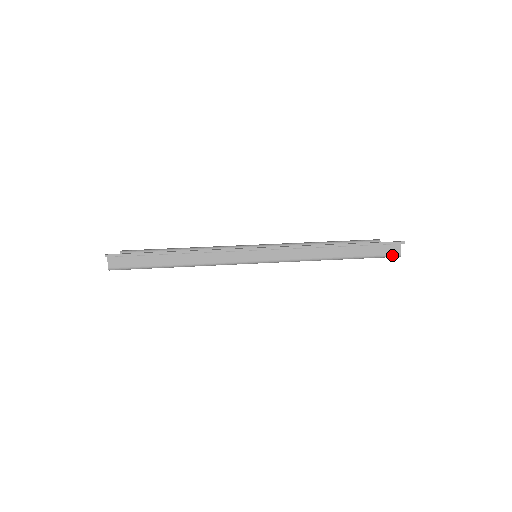
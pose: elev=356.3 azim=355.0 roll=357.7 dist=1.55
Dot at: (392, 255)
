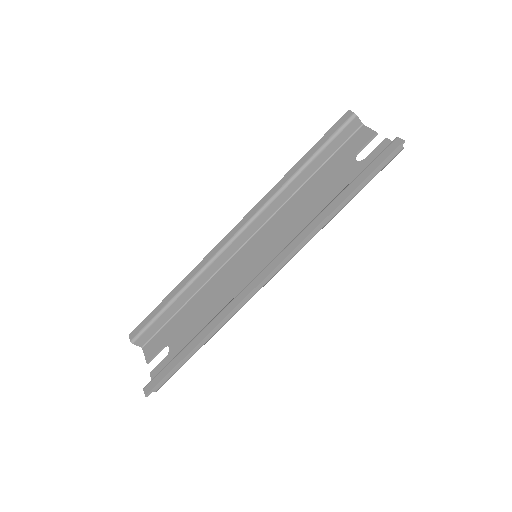
Dot at: (395, 156)
